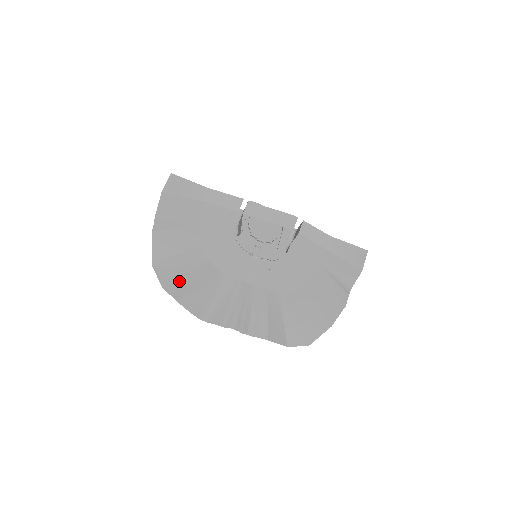
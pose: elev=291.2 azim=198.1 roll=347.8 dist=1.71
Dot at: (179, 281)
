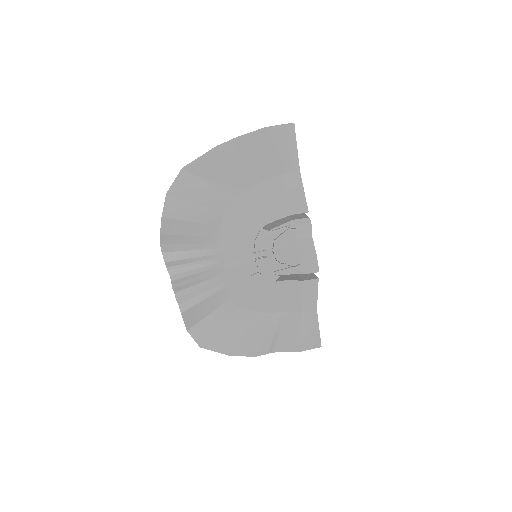
Dot at: (184, 204)
